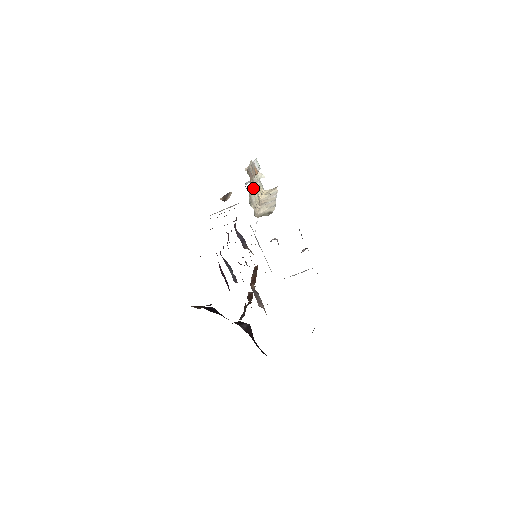
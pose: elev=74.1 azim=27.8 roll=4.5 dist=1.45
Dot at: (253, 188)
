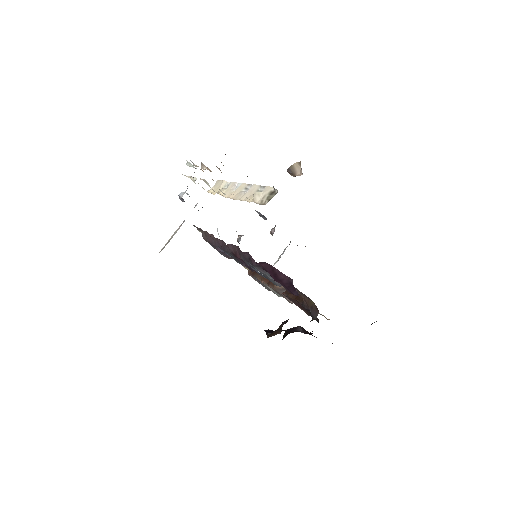
Dot at: occluded
